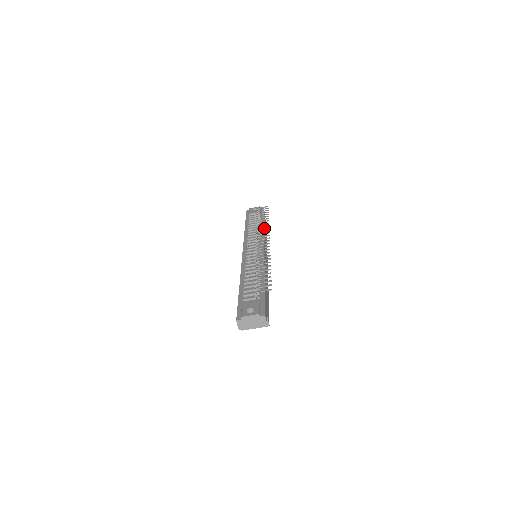
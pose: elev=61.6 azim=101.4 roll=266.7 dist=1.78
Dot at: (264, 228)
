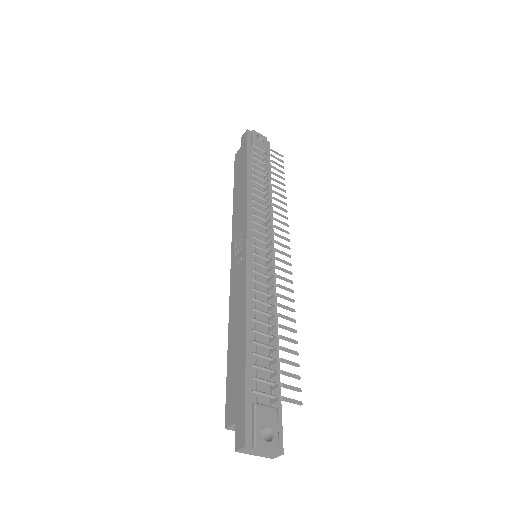
Dot at: (283, 215)
